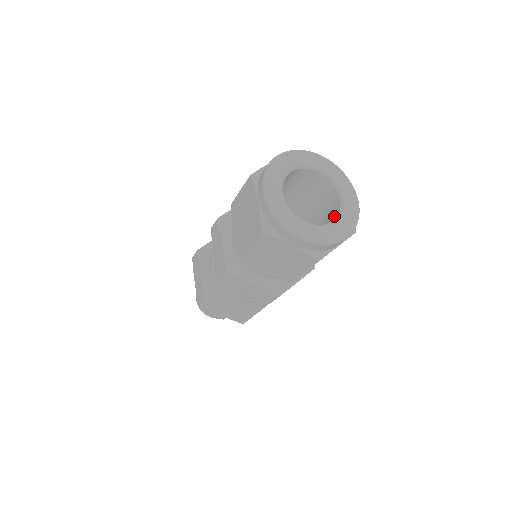
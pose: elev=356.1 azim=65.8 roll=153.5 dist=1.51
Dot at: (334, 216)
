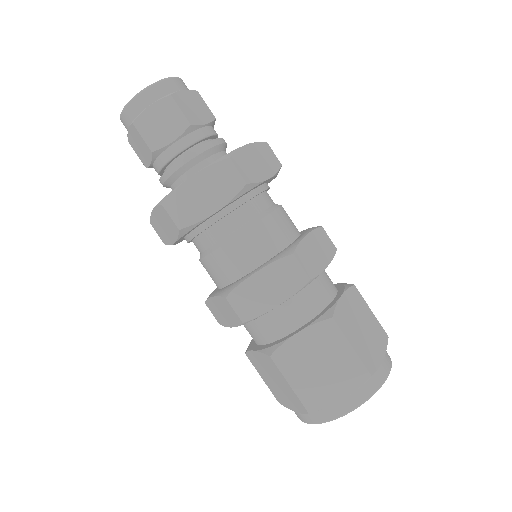
Dot at: occluded
